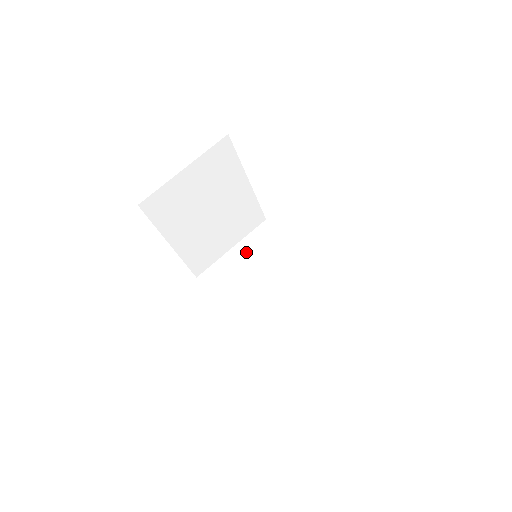
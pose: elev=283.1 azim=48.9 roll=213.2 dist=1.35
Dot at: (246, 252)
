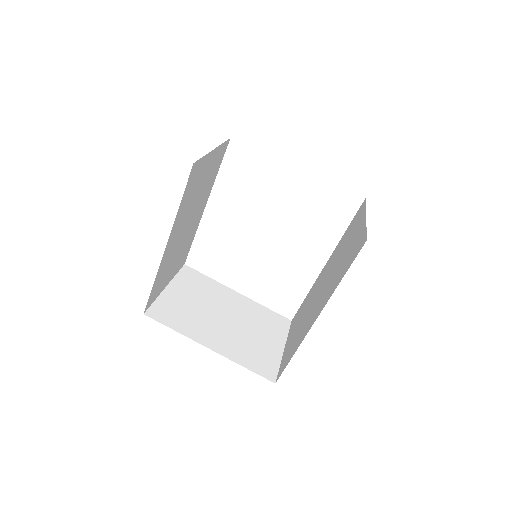
Dot at: (293, 332)
